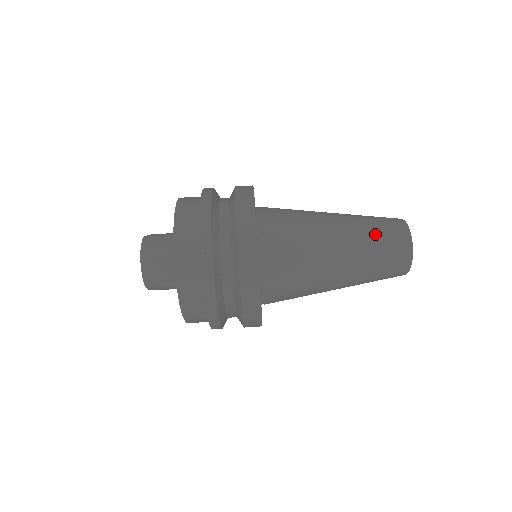
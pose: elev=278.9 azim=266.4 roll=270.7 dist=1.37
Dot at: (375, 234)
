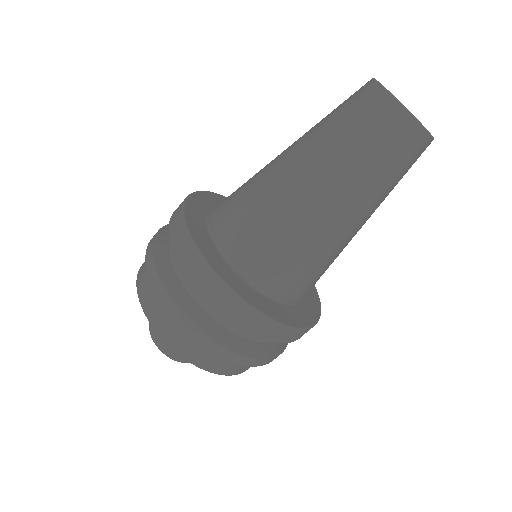
Dot at: (346, 138)
